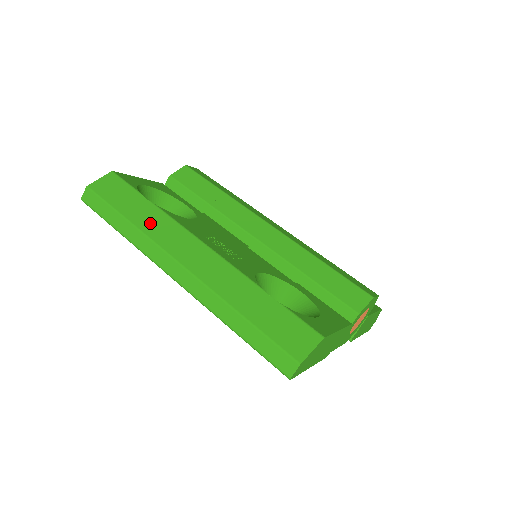
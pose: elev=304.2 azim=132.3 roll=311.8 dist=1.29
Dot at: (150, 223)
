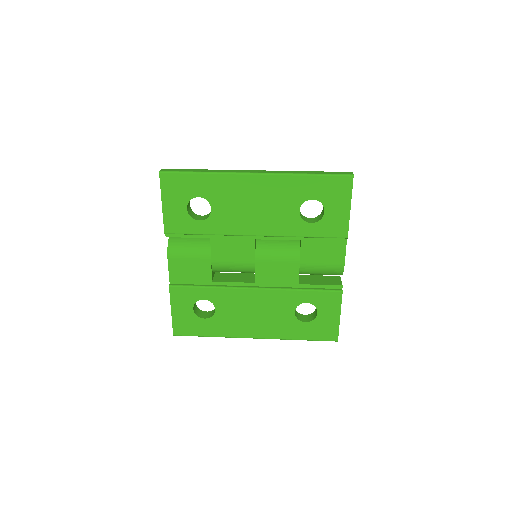
Dot at: occluded
